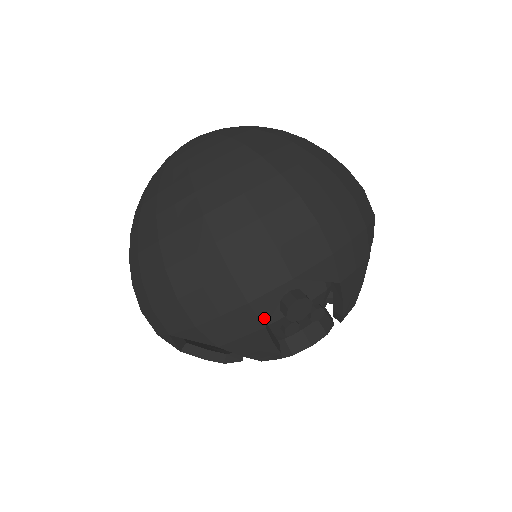
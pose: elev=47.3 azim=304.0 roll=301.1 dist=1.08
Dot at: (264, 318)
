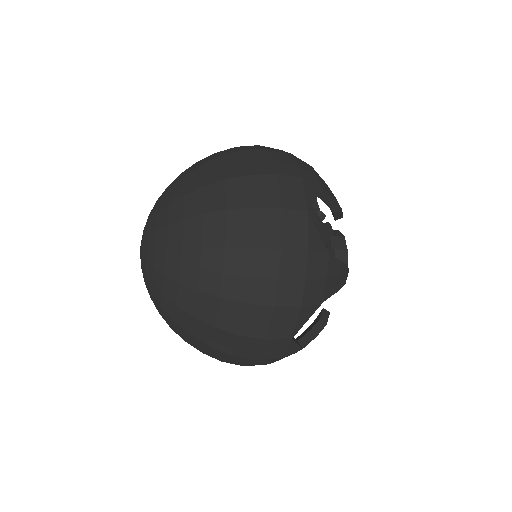
Dot at: (297, 350)
